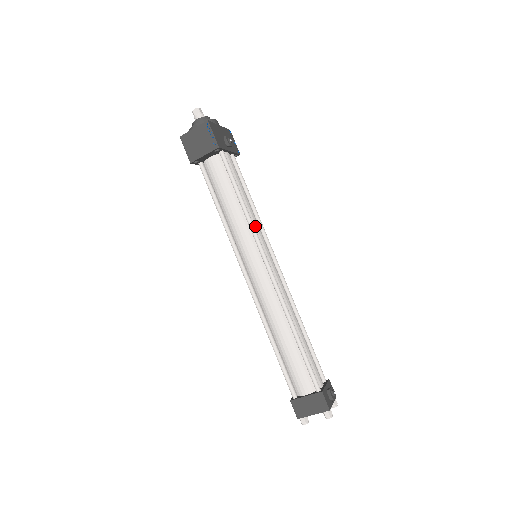
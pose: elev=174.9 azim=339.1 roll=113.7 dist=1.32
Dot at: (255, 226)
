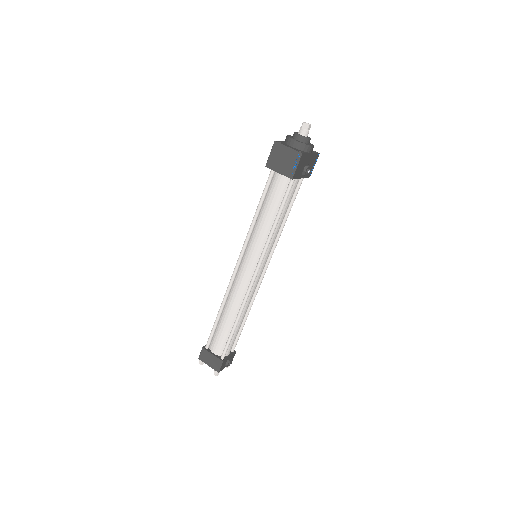
Dot at: (271, 242)
